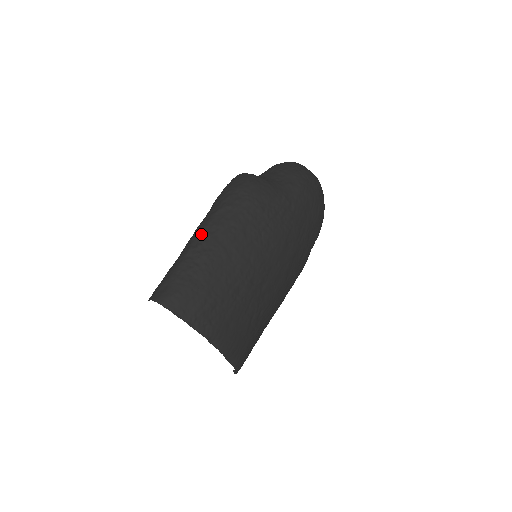
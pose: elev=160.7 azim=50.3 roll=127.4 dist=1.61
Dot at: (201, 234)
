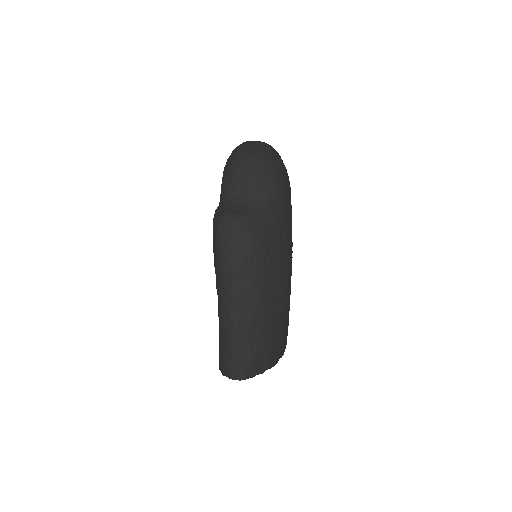
Dot at: (235, 308)
